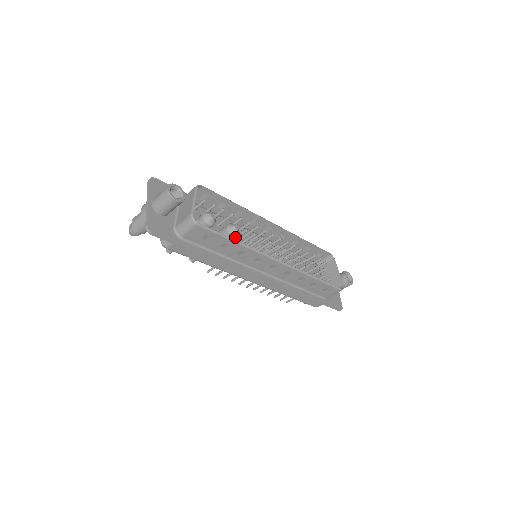
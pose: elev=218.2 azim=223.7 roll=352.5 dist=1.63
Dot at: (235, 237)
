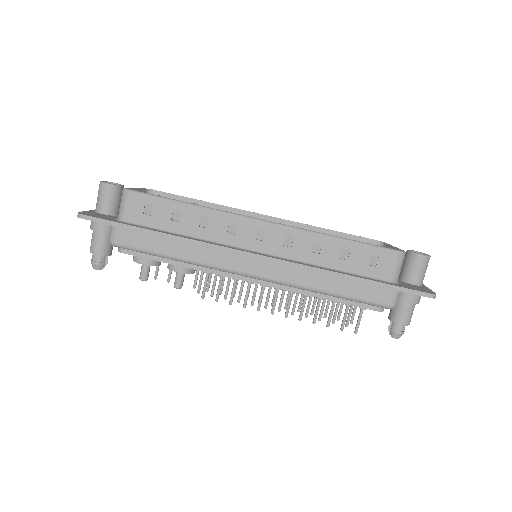
Dot at: occluded
